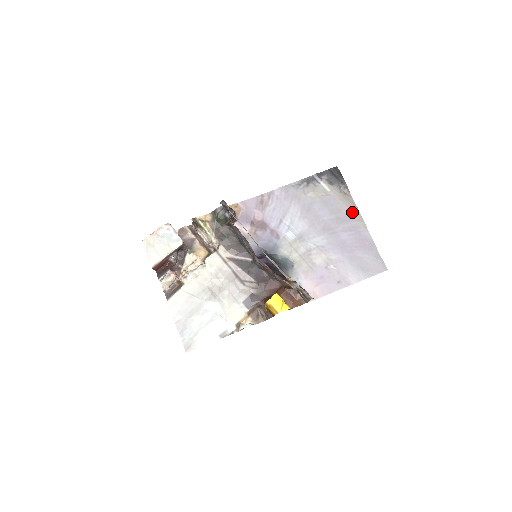
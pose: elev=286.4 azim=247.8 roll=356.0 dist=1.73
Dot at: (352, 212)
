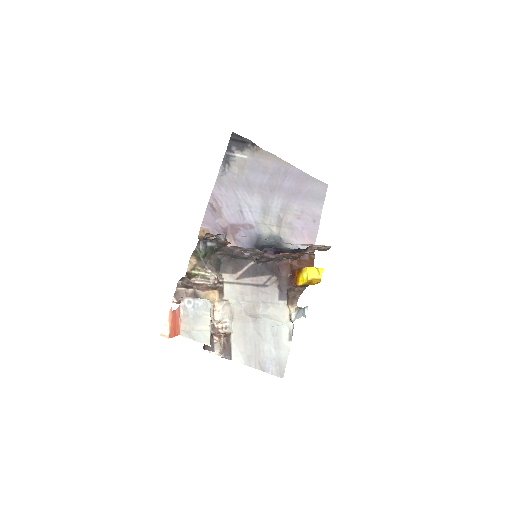
Dot at: (274, 161)
